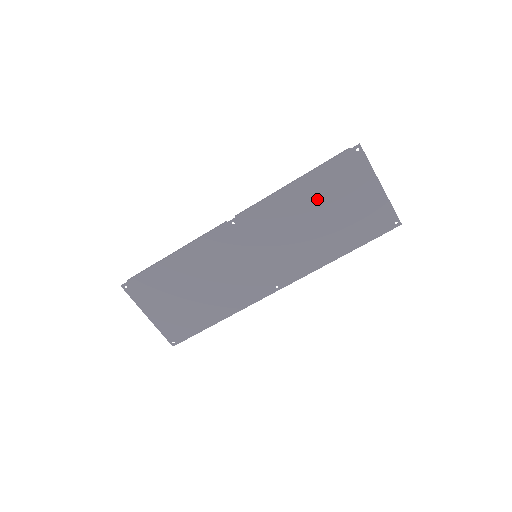
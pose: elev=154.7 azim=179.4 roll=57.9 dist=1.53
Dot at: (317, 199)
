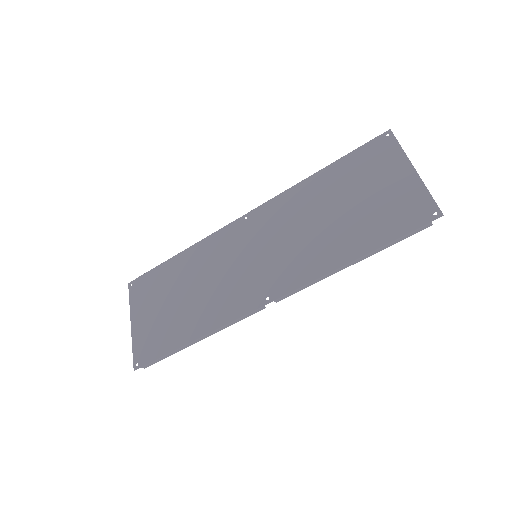
Dot at: (335, 189)
